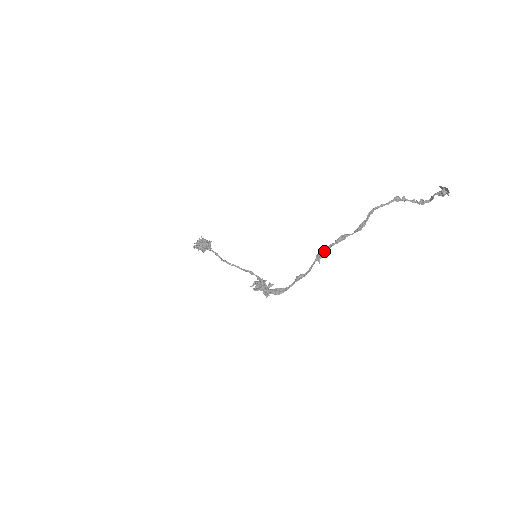
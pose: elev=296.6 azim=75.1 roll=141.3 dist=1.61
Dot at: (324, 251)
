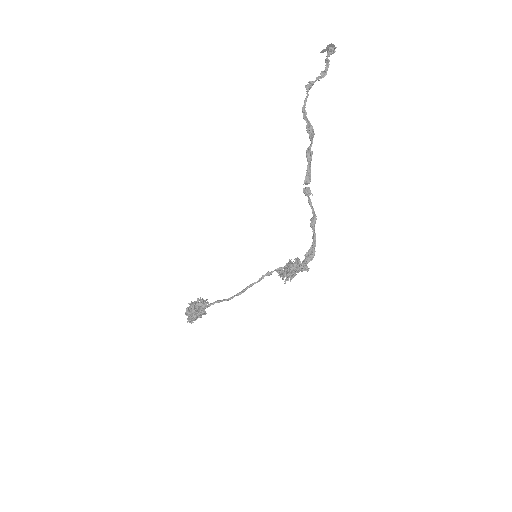
Dot at: (308, 179)
